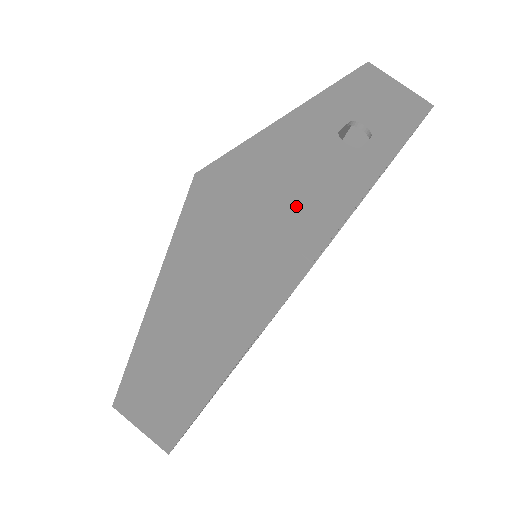
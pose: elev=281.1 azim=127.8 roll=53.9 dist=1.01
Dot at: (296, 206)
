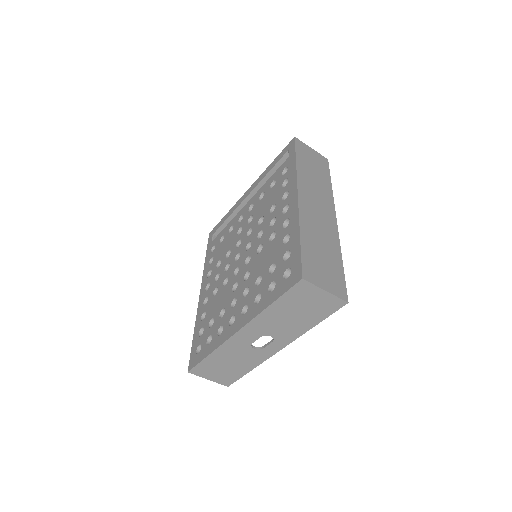
Dot at: (224, 375)
